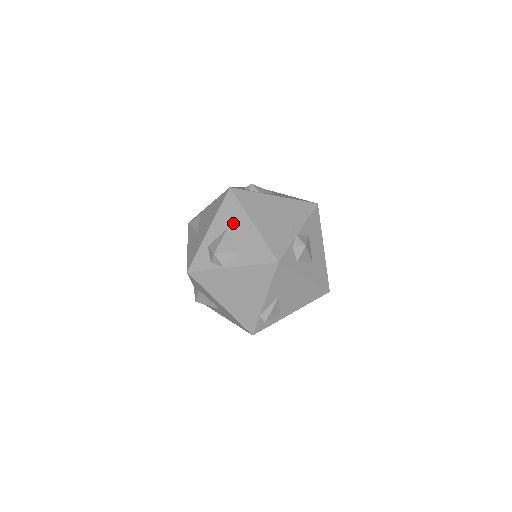
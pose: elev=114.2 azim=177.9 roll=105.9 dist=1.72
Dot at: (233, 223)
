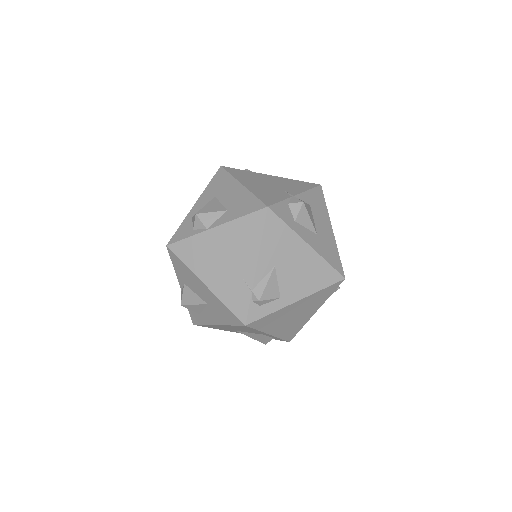
Dot at: (221, 191)
